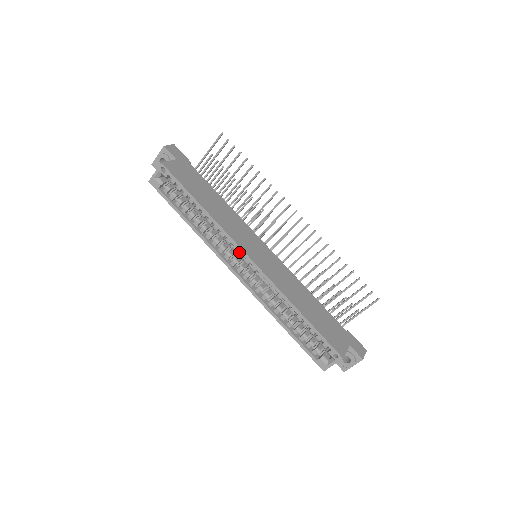
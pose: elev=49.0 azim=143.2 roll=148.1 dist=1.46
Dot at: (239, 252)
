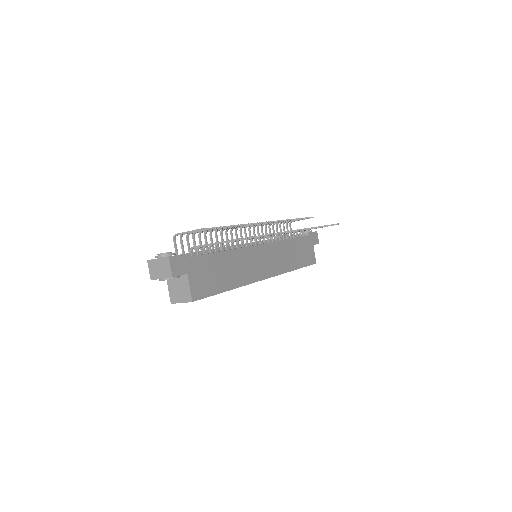
Dot at: occluded
